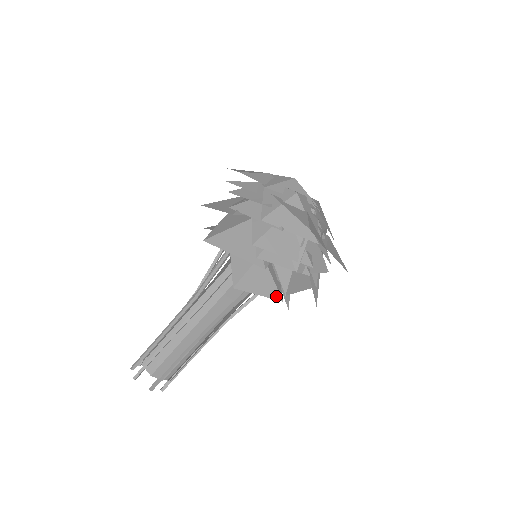
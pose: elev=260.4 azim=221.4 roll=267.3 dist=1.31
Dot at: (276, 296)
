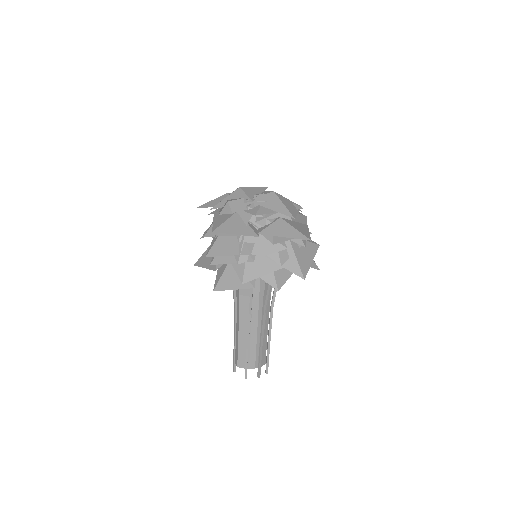
Dot at: (248, 286)
